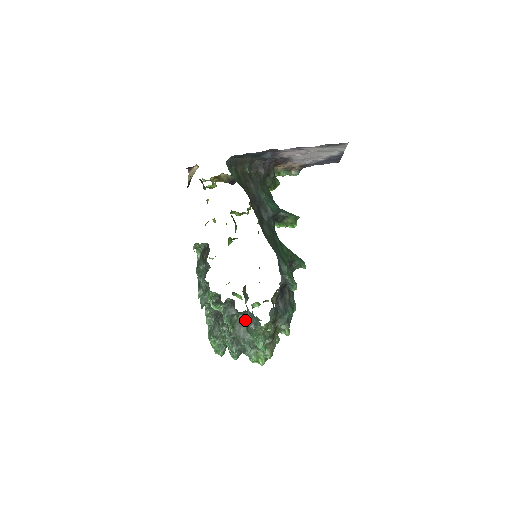
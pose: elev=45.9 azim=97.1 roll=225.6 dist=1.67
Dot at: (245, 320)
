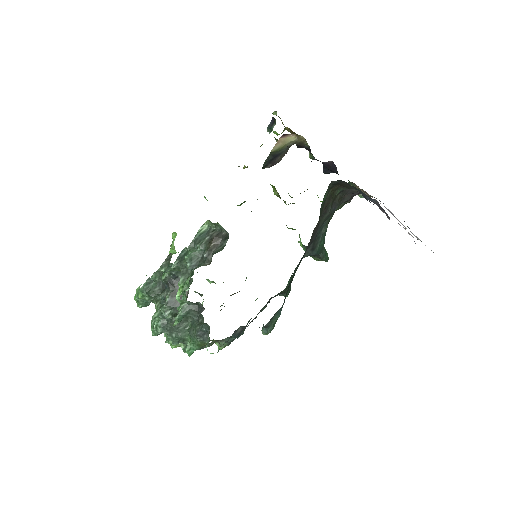
Dot at: (196, 322)
